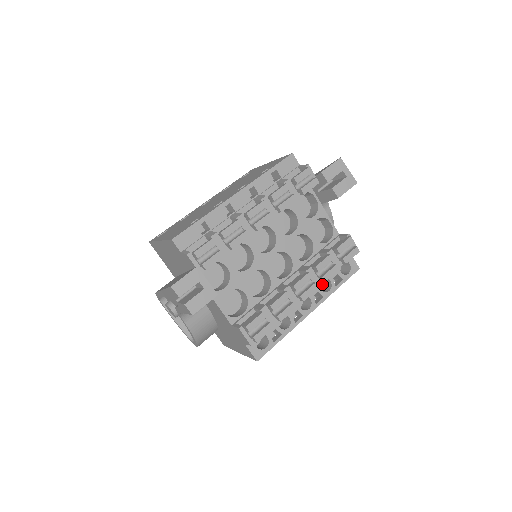
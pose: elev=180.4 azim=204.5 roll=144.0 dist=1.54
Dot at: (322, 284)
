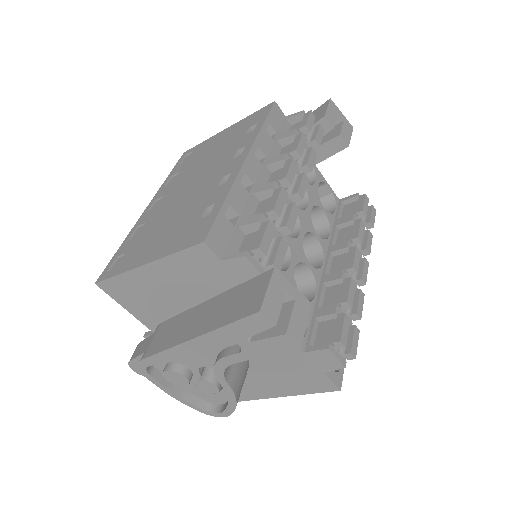
Dot at: occluded
